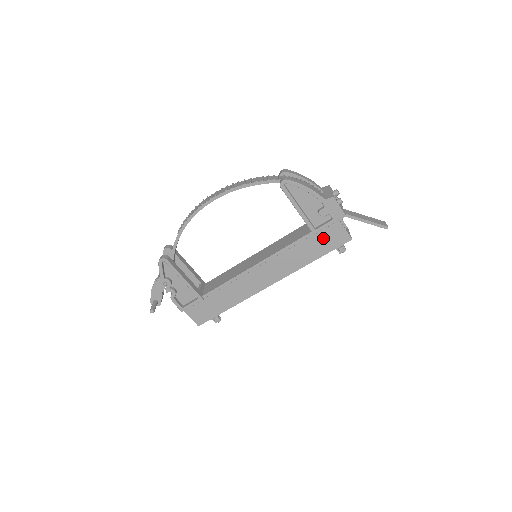
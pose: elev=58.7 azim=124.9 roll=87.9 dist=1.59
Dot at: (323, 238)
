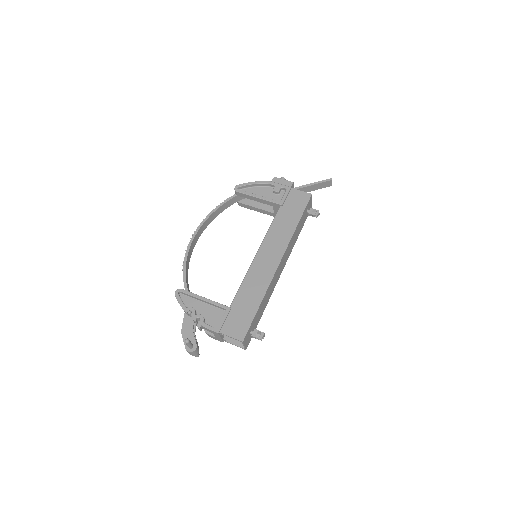
Dot at: (291, 205)
